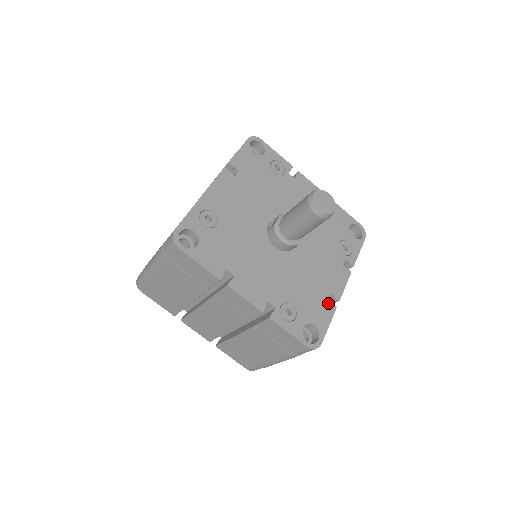
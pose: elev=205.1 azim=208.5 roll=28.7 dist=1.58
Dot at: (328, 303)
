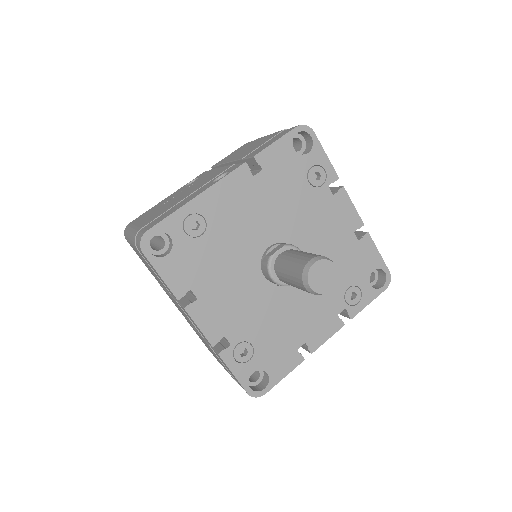
Dot at: (296, 353)
